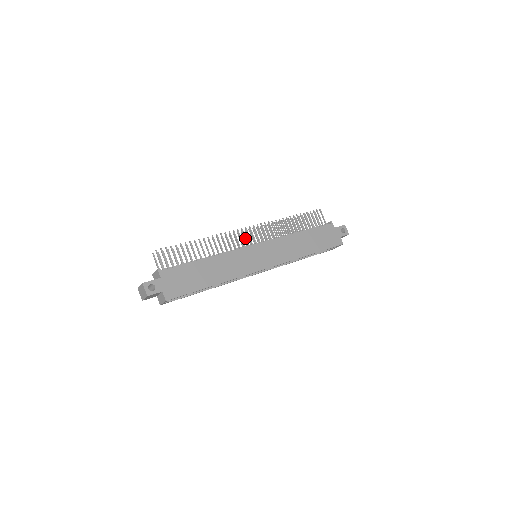
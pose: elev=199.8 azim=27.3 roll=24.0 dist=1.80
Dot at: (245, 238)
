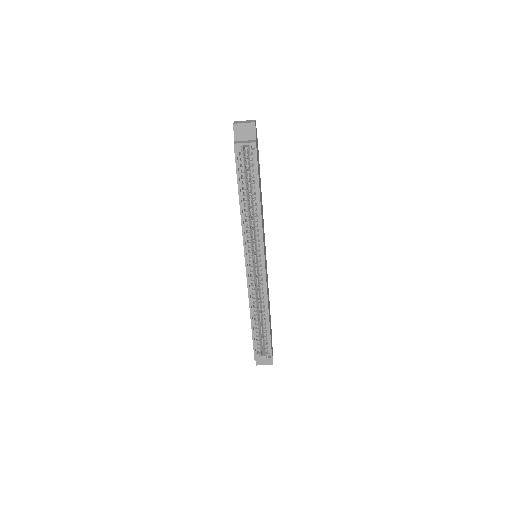
Dot at: occluded
